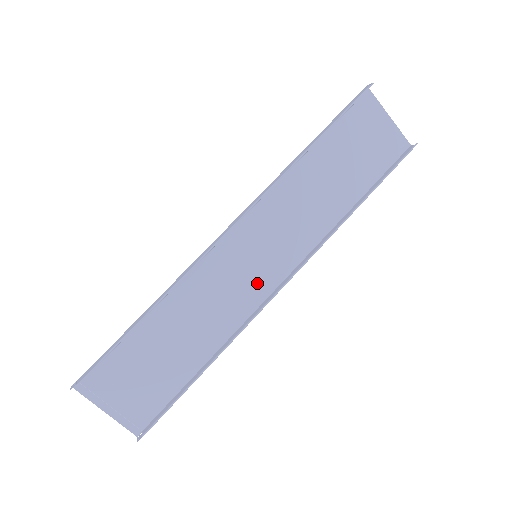
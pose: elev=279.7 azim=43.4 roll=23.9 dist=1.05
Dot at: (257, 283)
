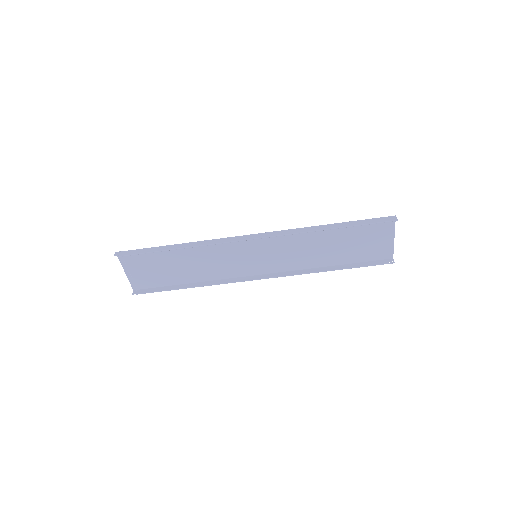
Dot at: (246, 267)
